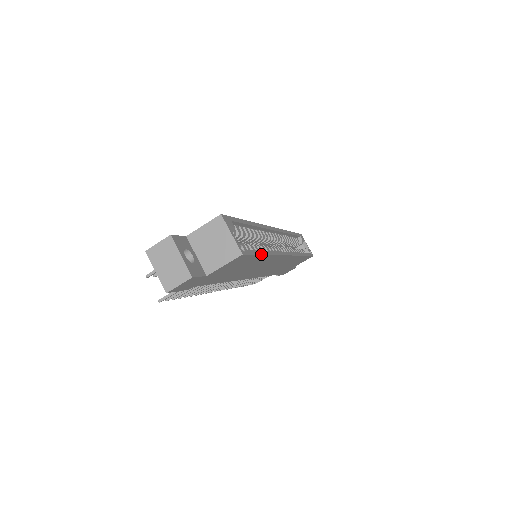
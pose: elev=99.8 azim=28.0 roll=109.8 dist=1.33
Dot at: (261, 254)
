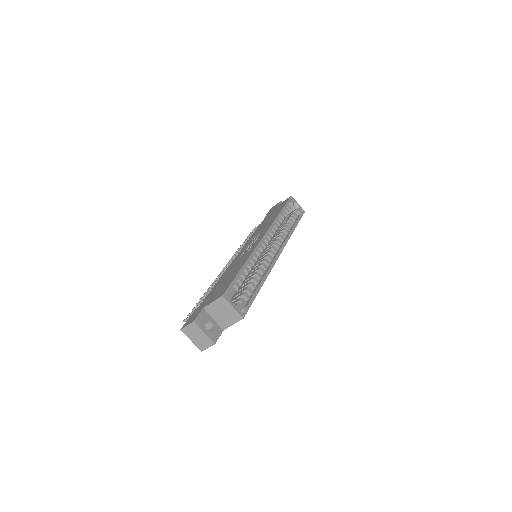
Dot at: occluded
